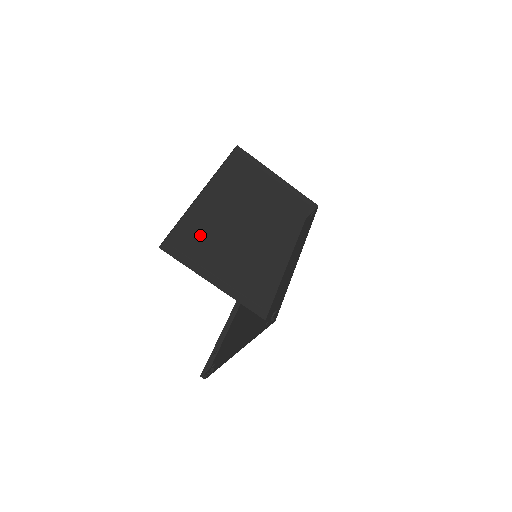
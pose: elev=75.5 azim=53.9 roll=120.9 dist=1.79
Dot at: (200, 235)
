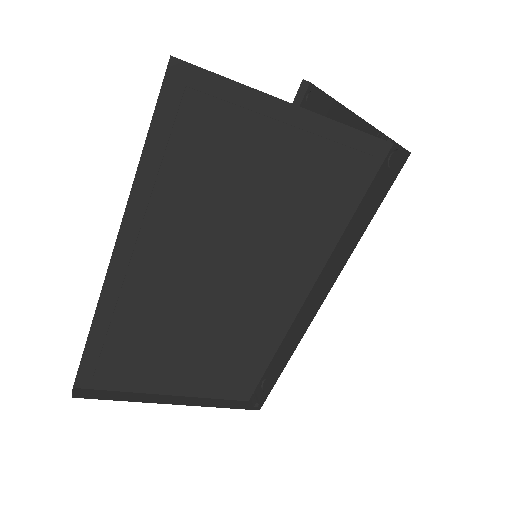
Dot at: (131, 343)
